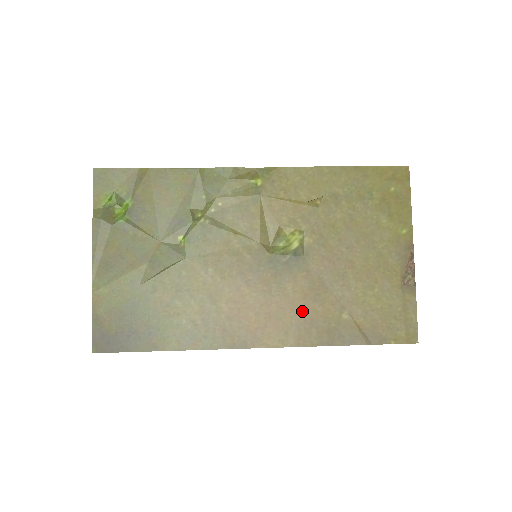
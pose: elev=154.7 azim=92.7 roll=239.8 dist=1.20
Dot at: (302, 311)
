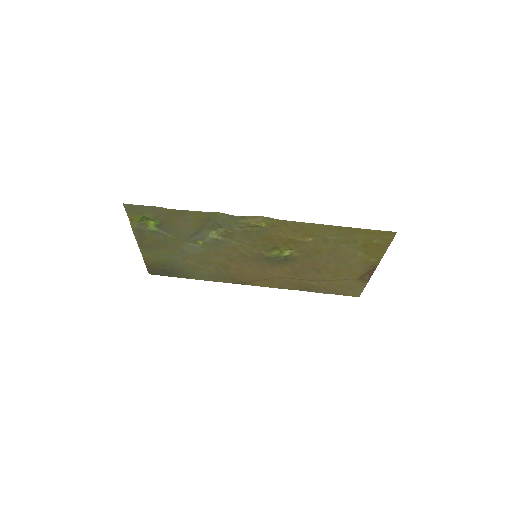
Dot at: (285, 278)
